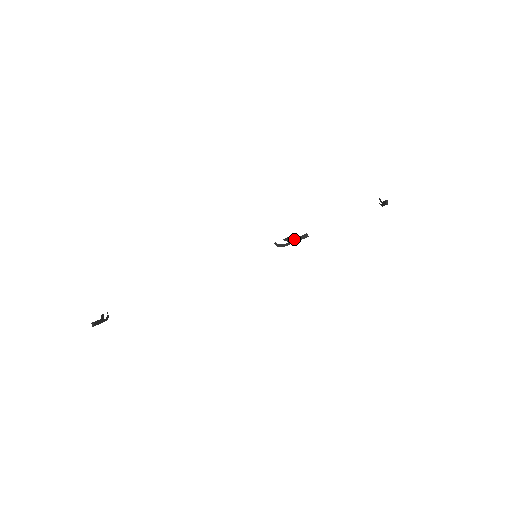
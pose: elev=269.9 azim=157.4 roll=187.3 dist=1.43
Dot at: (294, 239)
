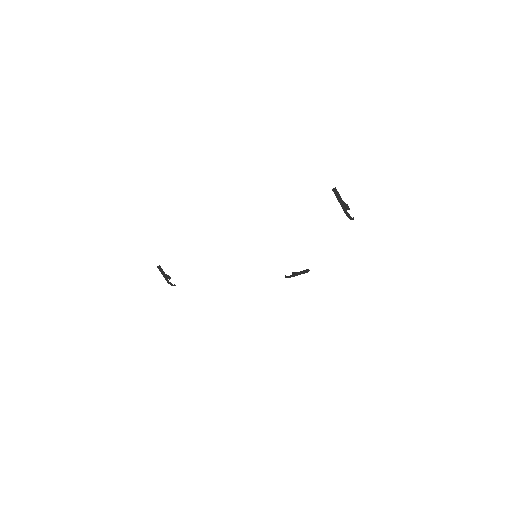
Dot at: (298, 272)
